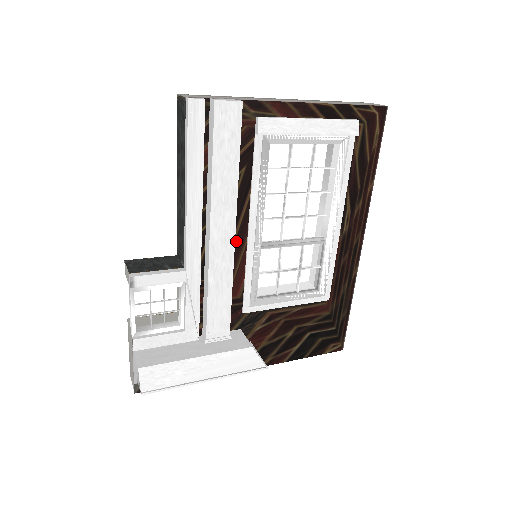
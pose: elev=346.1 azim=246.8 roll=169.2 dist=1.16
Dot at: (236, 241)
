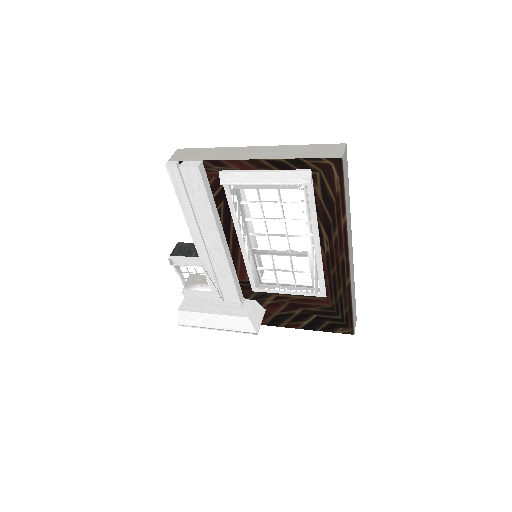
Dot at: (233, 247)
